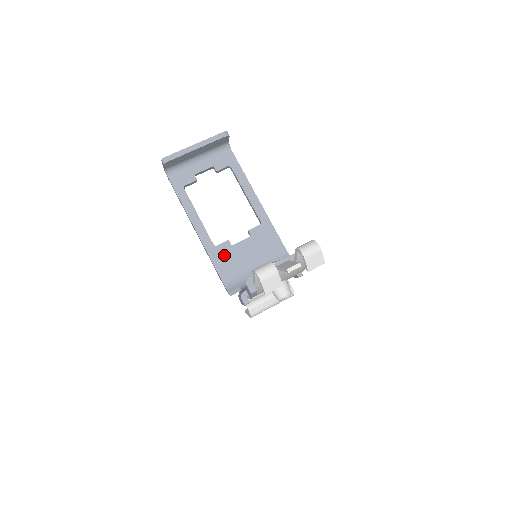
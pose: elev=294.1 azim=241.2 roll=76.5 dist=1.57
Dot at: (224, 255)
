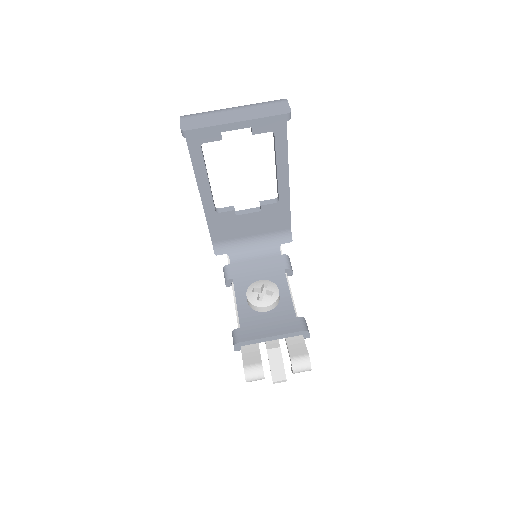
Dot at: (223, 222)
